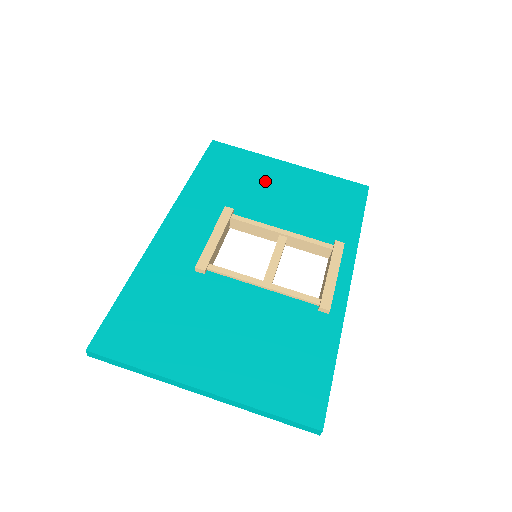
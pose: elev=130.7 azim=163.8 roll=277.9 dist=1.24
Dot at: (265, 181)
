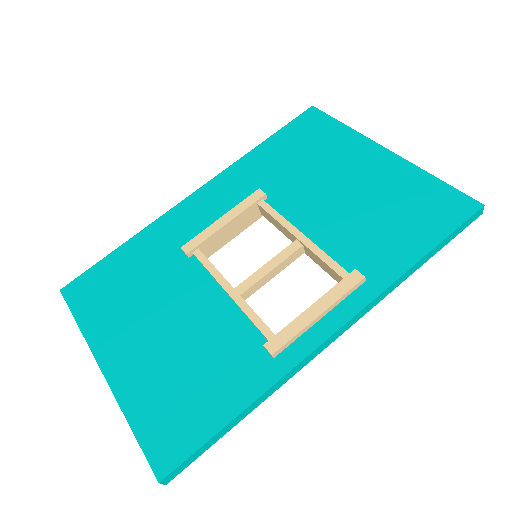
Dot at: (333, 167)
